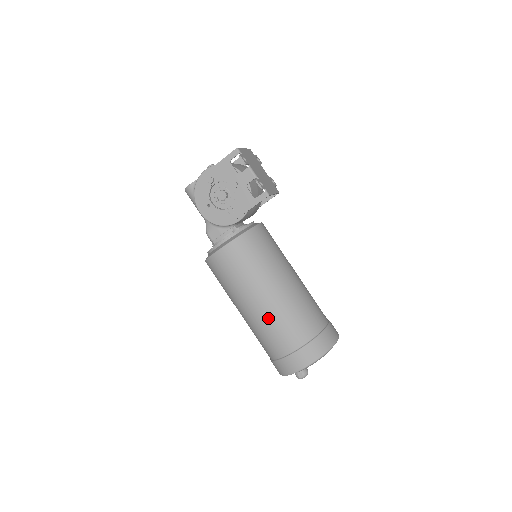
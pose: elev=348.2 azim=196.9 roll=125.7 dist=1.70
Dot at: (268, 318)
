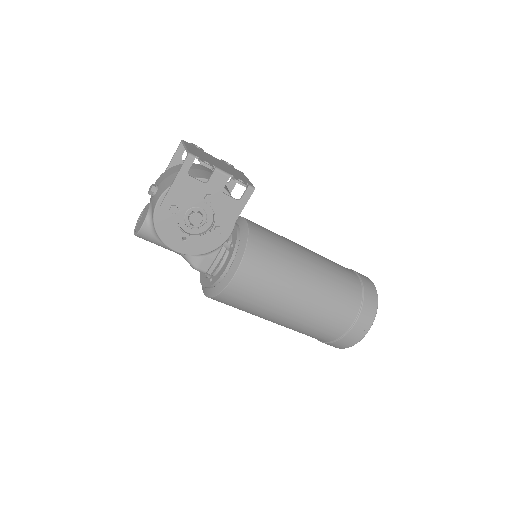
Dot at: (315, 312)
